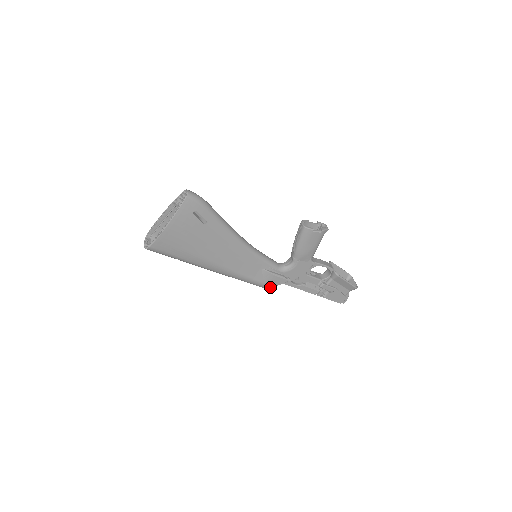
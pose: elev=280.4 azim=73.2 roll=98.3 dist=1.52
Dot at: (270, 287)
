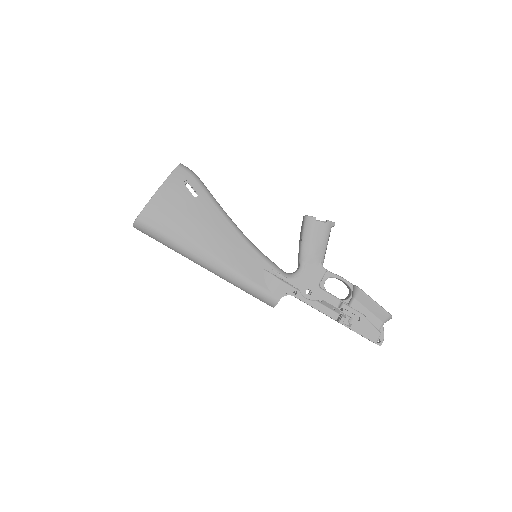
Dot at: (275, 298)
